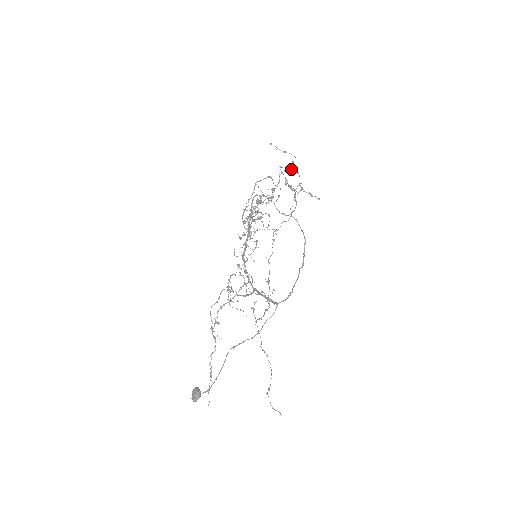
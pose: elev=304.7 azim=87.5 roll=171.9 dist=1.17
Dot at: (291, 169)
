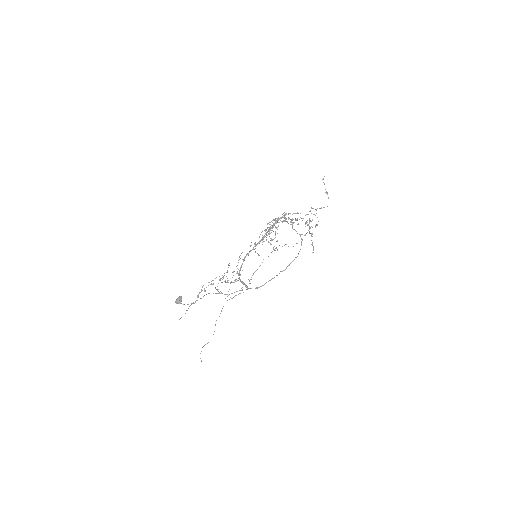
Dot at: occluded
